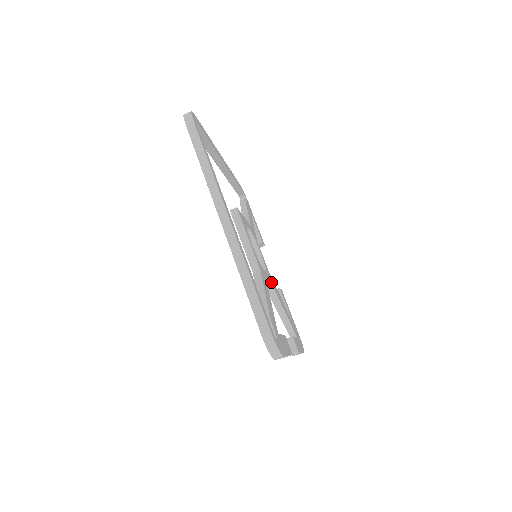
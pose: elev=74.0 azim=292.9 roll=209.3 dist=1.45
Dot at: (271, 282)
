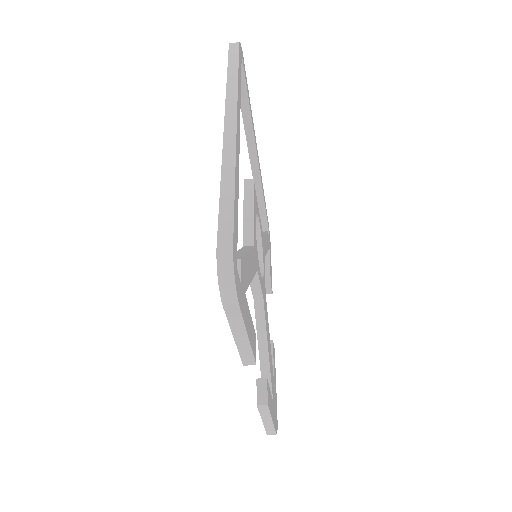
Dot at: (263, 298)
